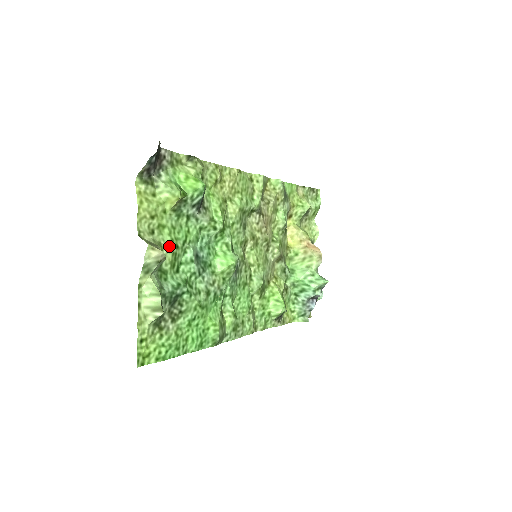
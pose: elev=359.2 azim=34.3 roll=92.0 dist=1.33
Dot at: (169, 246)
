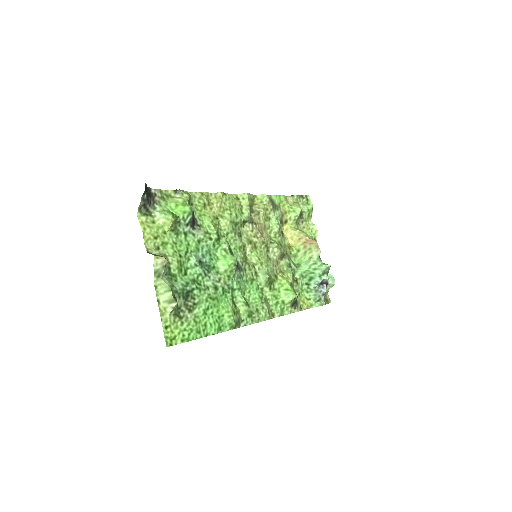
Dot at: (173, 256)
